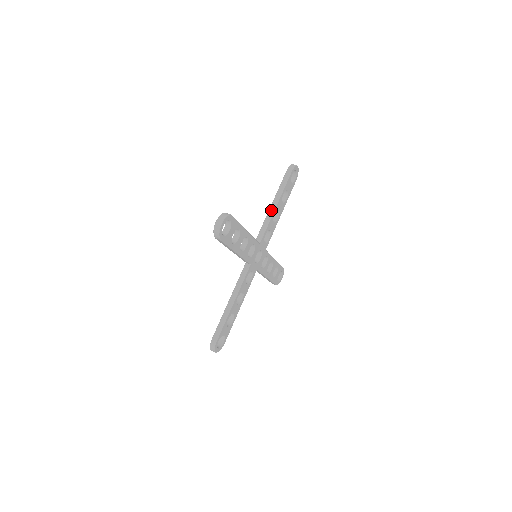
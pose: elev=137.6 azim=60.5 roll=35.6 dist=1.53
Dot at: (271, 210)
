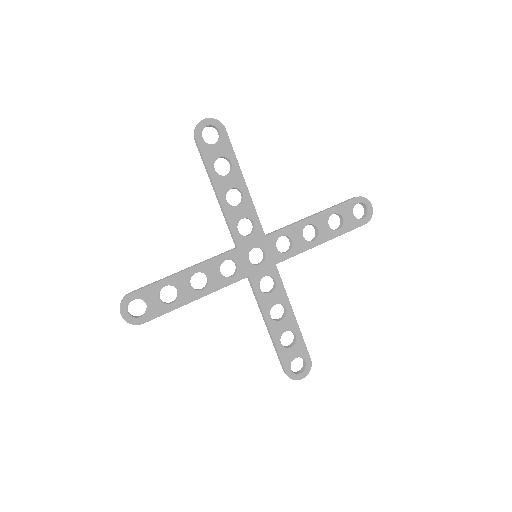
Dot at: (305, 218)
